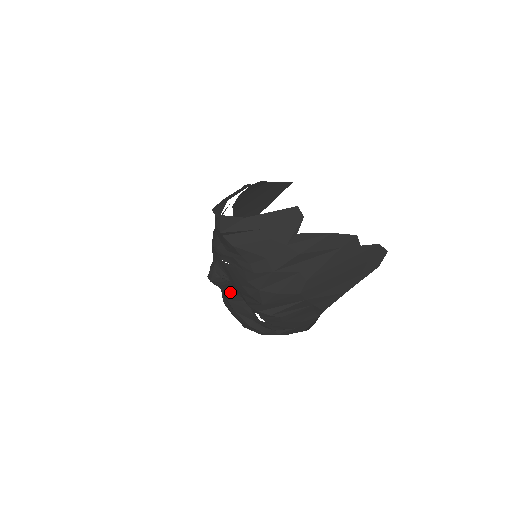
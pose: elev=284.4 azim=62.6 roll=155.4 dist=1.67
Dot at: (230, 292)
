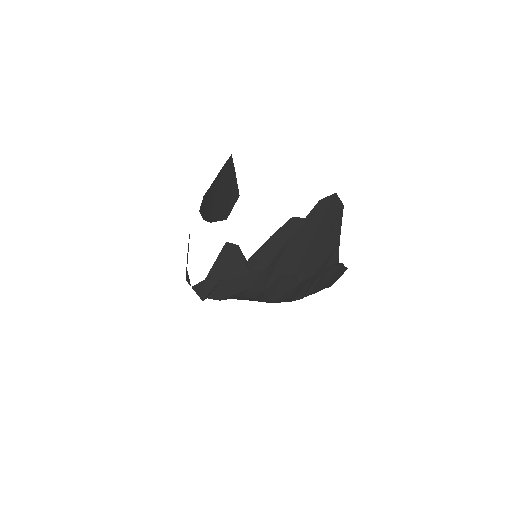
Dot at: occluded
